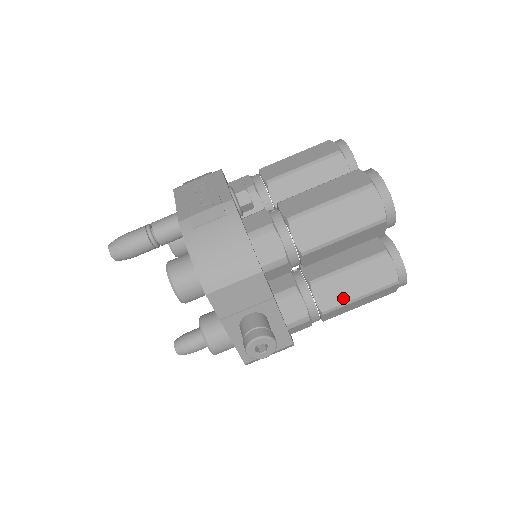
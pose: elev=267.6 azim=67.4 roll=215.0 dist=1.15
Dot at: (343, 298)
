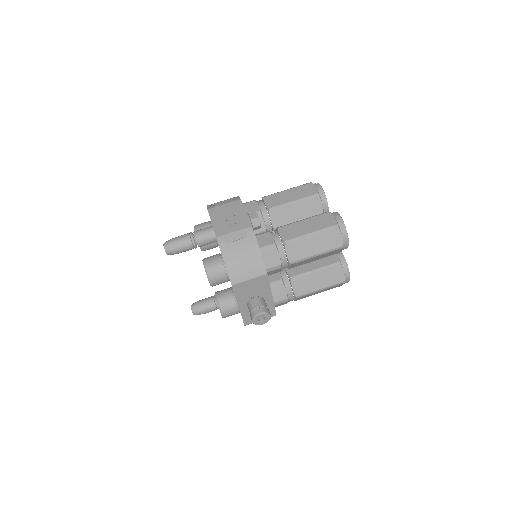
Dot at: (310, 289)
